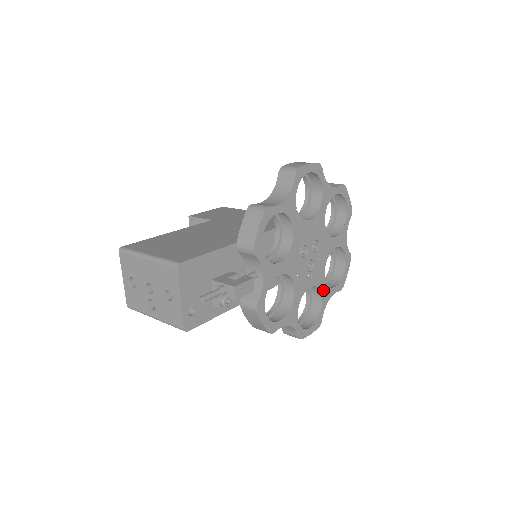
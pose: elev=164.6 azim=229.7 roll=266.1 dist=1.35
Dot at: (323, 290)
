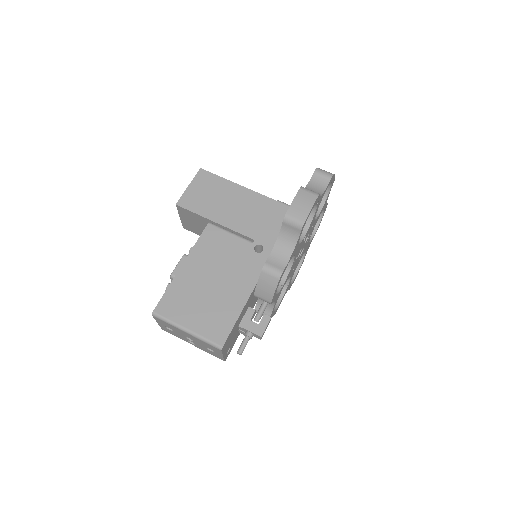
Dot at: (307, 248)
